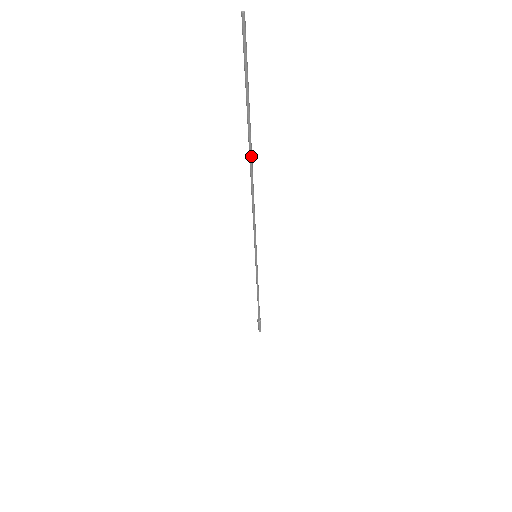
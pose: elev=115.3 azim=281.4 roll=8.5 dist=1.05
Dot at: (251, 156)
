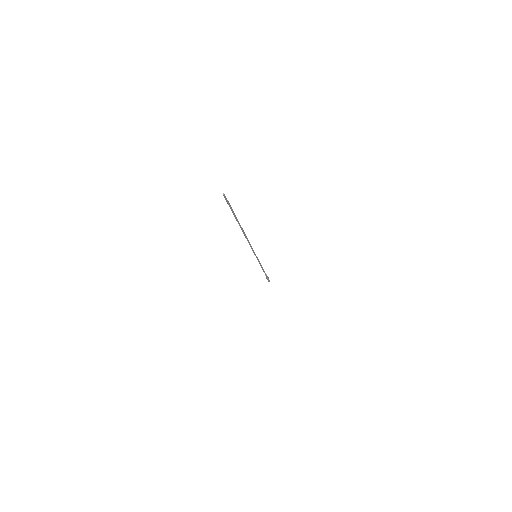
Dot at: (241, 228)
